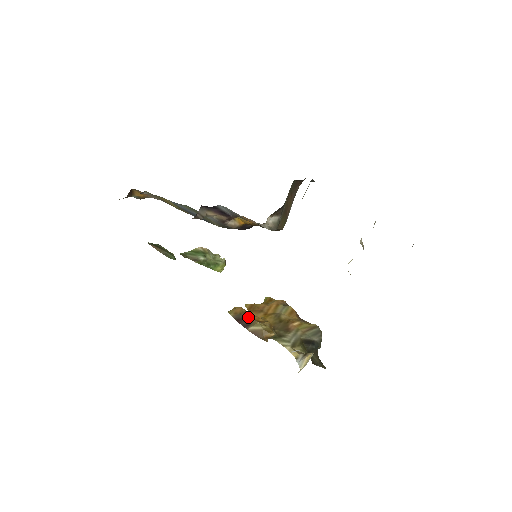
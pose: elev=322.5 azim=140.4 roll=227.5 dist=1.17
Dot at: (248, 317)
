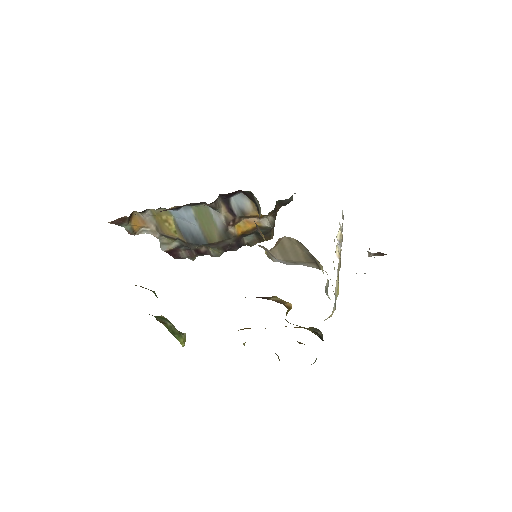
Dot at: occluded
